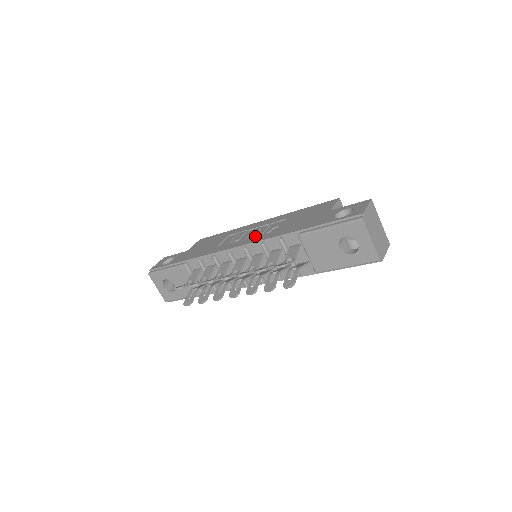
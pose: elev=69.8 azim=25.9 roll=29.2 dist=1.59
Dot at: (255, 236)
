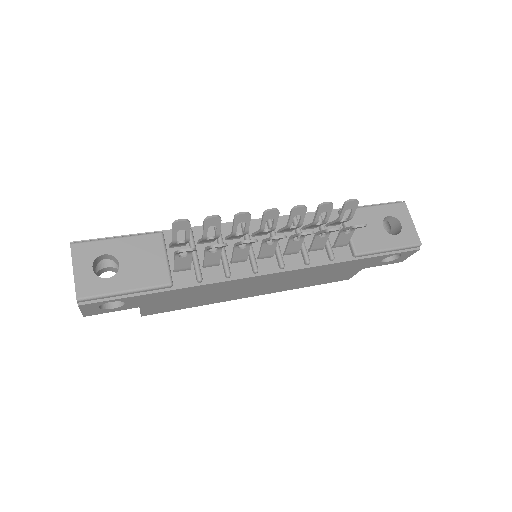
Dot at: occluded
